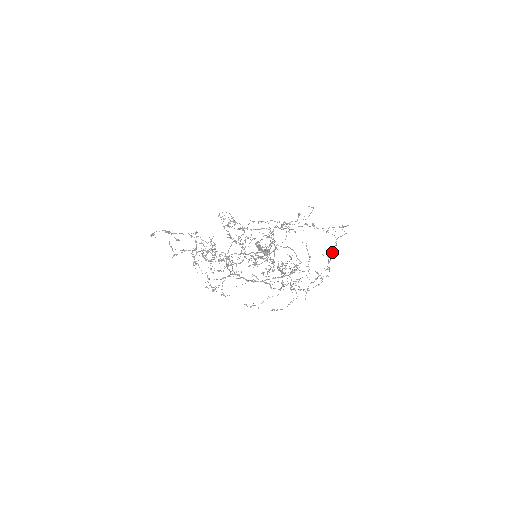
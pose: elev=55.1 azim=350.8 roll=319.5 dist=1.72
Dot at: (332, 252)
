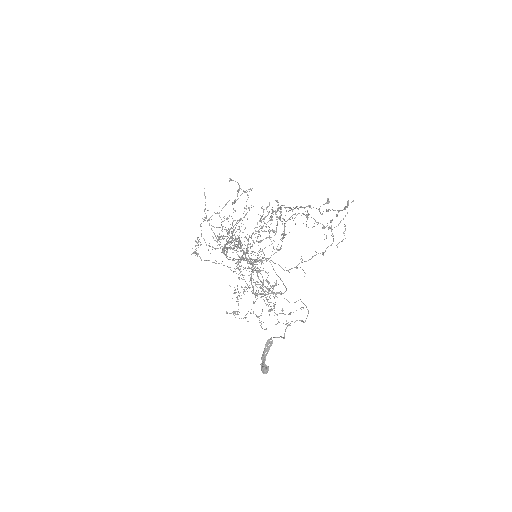
Dot at: occluded
